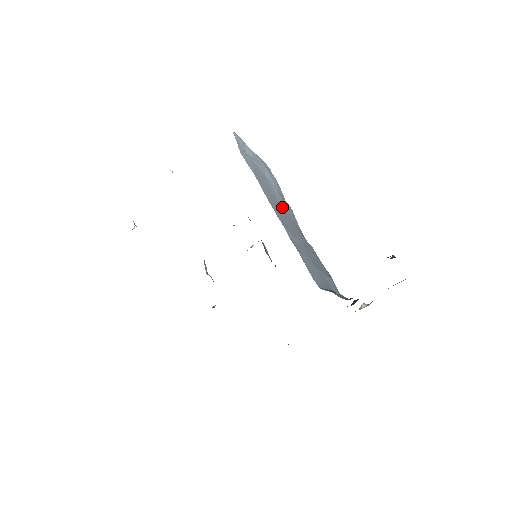
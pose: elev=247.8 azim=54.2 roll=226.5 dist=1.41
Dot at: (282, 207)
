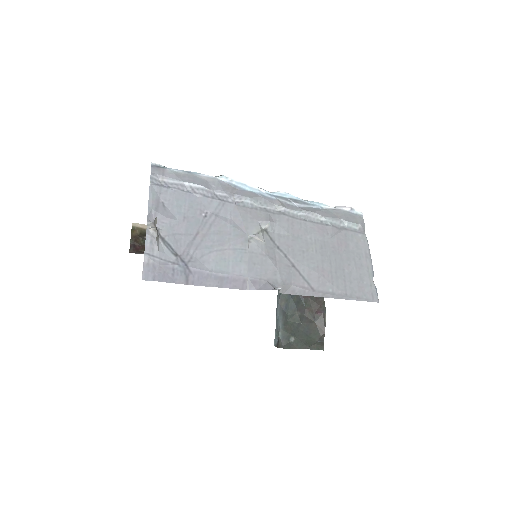
Dot at: occluded
